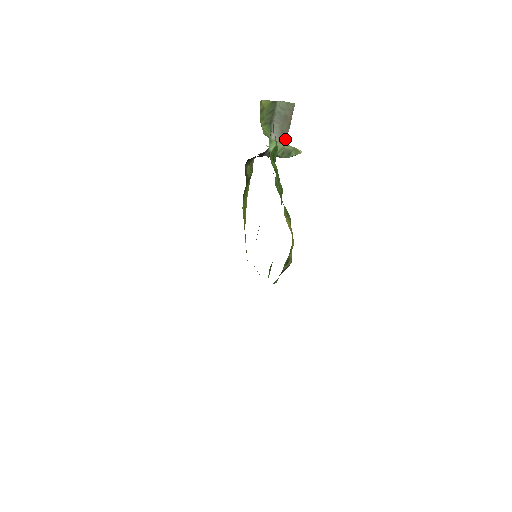
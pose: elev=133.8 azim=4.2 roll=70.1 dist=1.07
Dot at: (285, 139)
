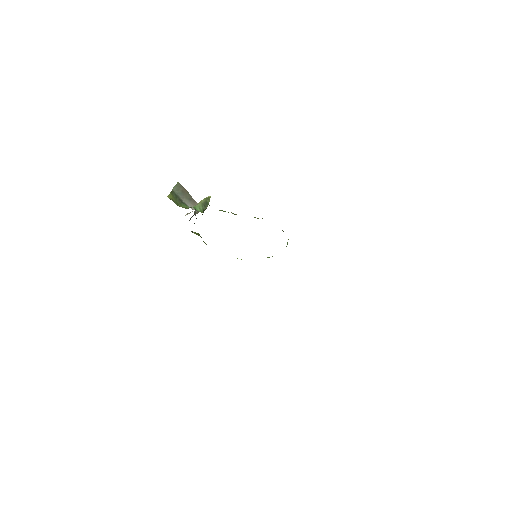
Dot at: (194, 201)
